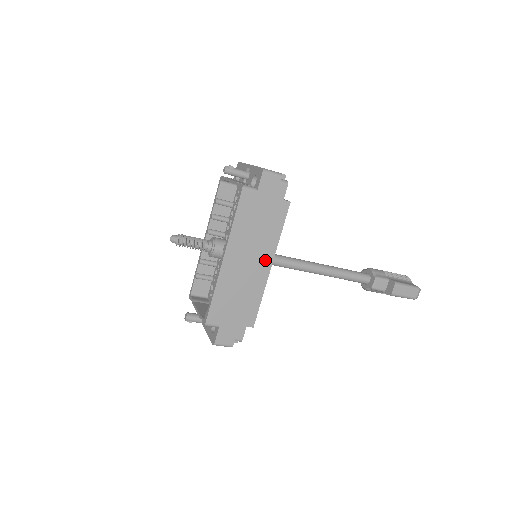
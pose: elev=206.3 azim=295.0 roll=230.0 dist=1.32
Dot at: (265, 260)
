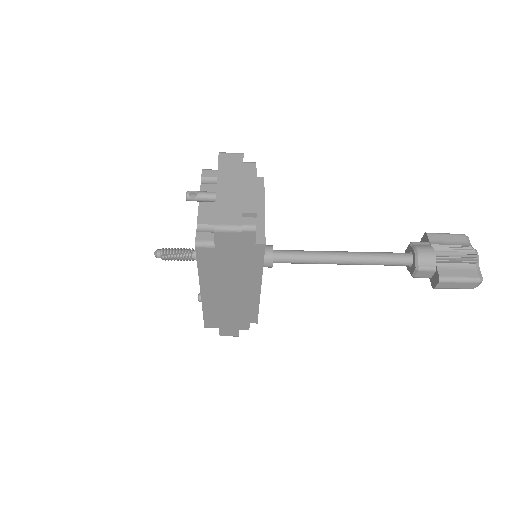
Dot at: (251, 286)
